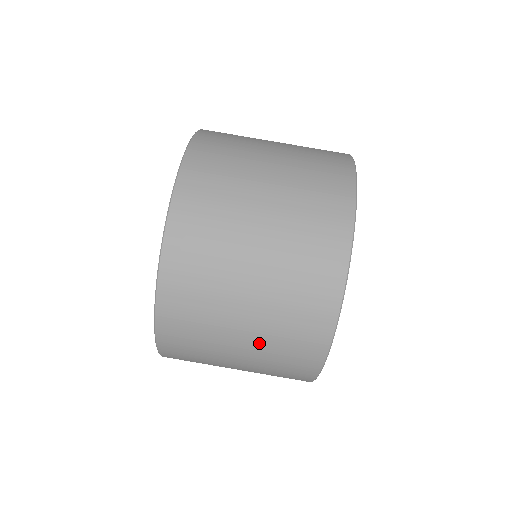
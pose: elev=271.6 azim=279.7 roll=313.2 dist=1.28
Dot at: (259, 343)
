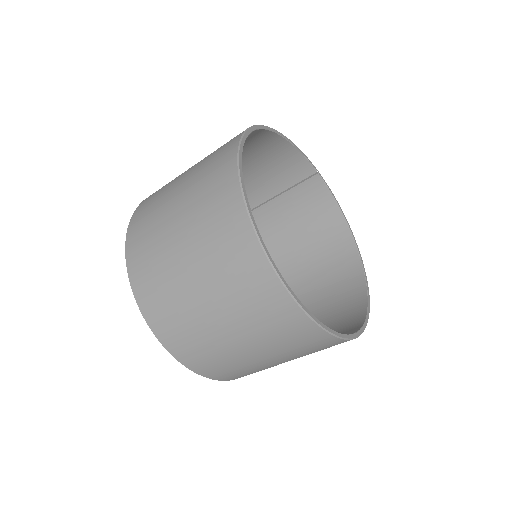
Dot at: occluded
